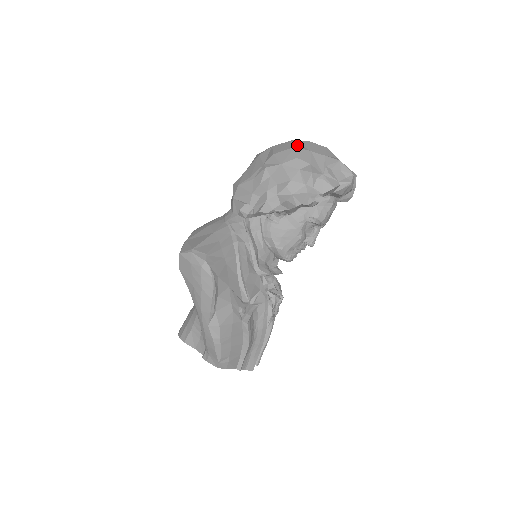
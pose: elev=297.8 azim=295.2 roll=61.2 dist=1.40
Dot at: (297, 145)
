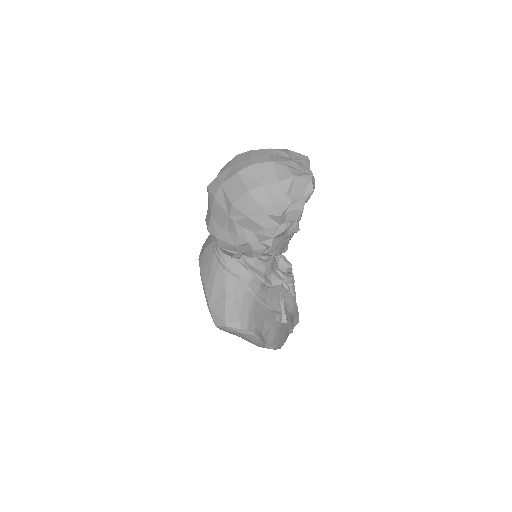
Dot at: (247, 184)
